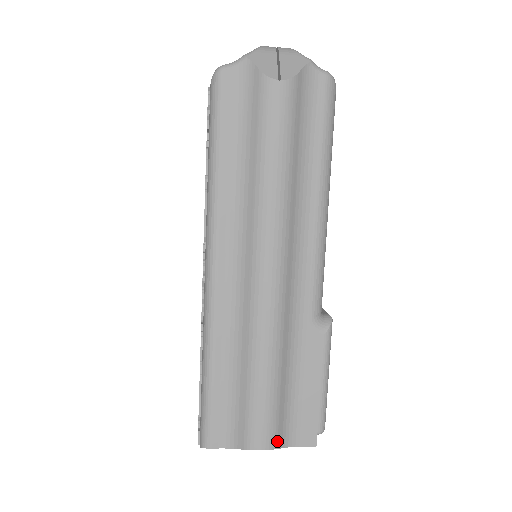
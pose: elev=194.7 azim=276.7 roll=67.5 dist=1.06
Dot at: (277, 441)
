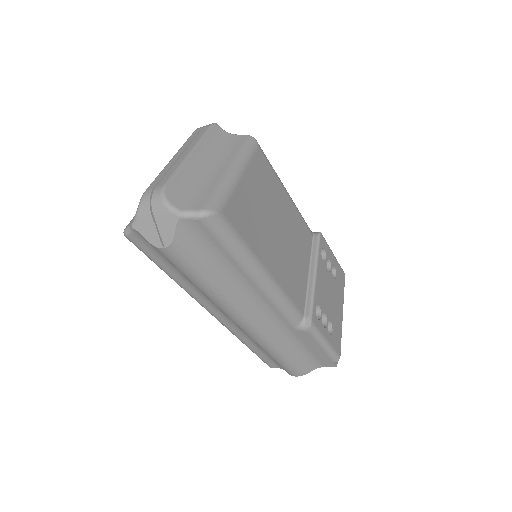
Dot at: (306, 371)
